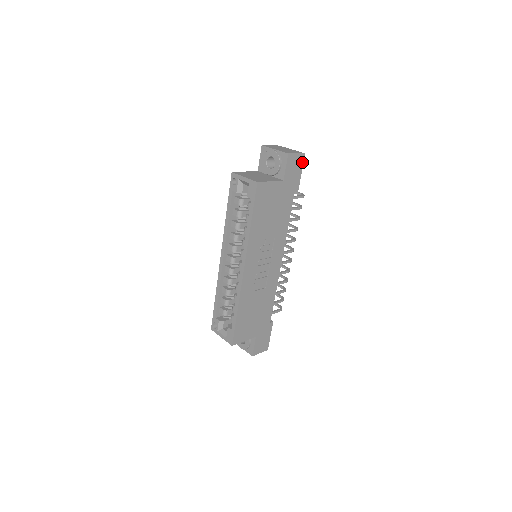
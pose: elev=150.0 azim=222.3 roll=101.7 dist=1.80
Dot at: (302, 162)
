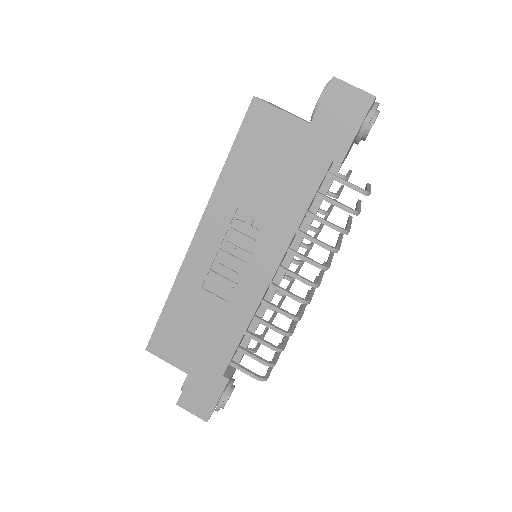
Dot at: (364, 111)
